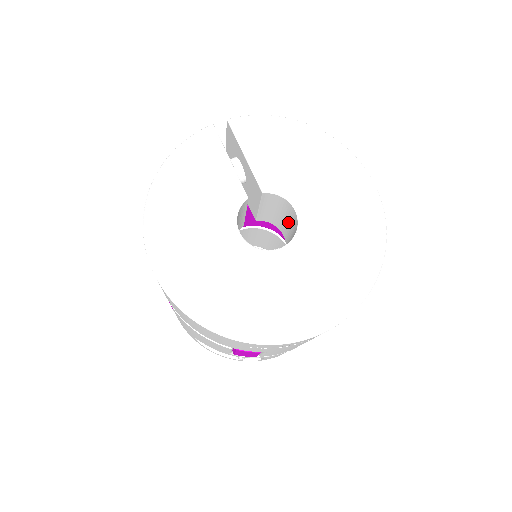
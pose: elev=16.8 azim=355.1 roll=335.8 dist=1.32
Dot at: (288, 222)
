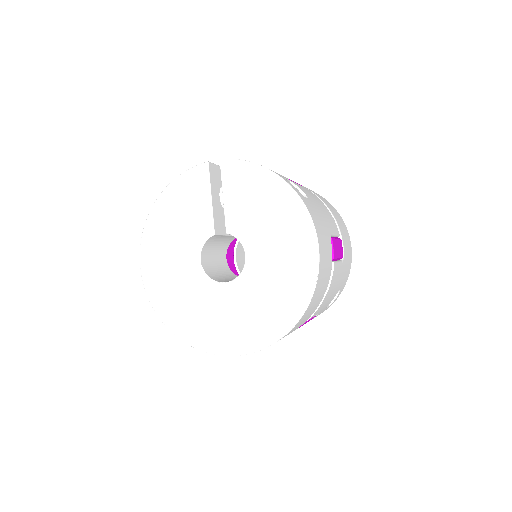
Dot at: occluded
